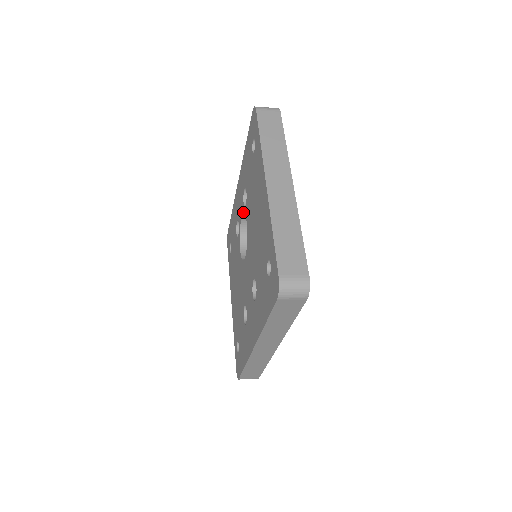
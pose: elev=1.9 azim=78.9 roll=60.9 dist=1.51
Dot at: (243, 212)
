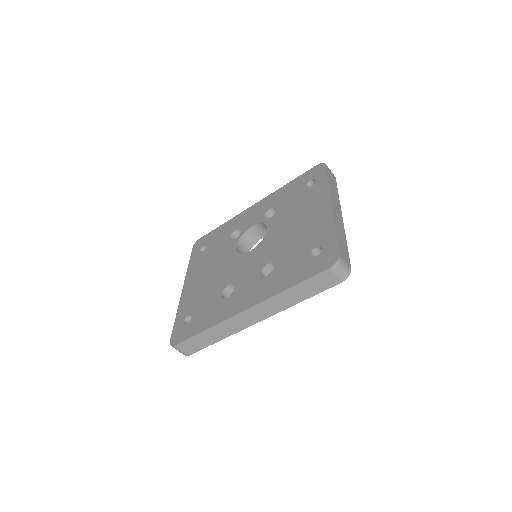
Dot at: (260, 222)
